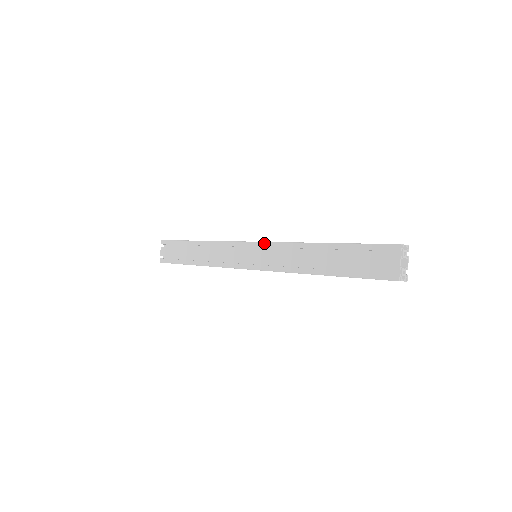
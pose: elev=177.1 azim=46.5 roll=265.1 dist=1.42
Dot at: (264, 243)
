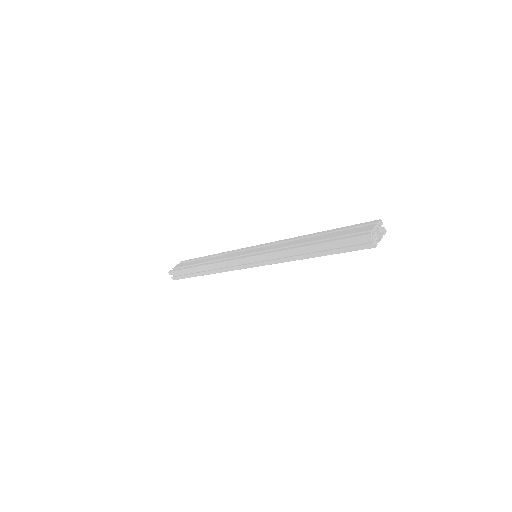
Dot at: occluded
